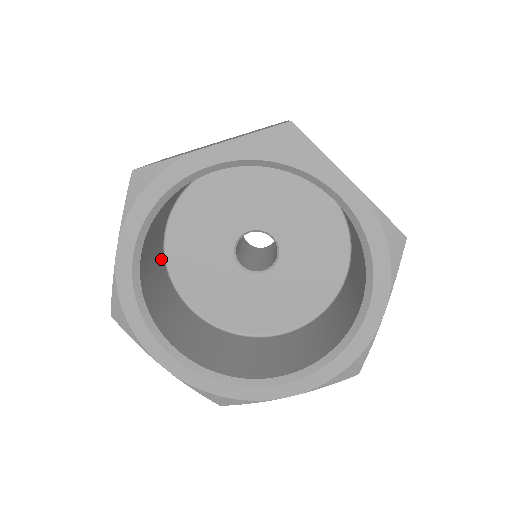
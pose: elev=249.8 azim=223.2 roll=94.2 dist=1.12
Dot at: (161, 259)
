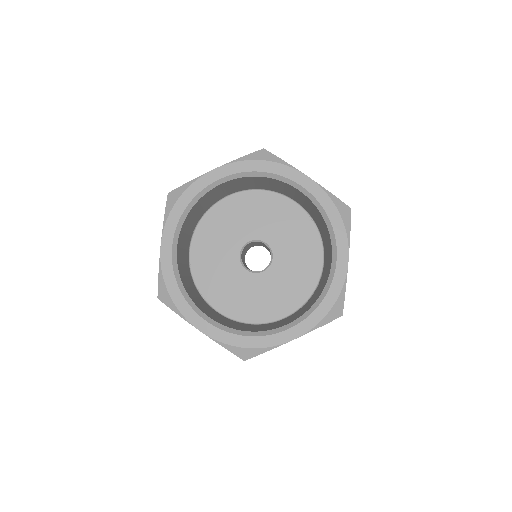
Dot at: (211, 204)
